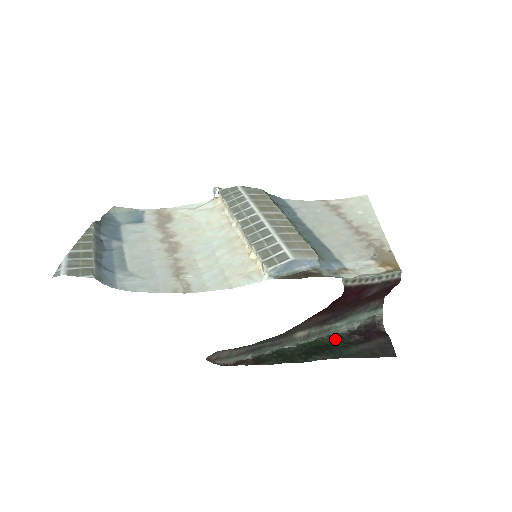
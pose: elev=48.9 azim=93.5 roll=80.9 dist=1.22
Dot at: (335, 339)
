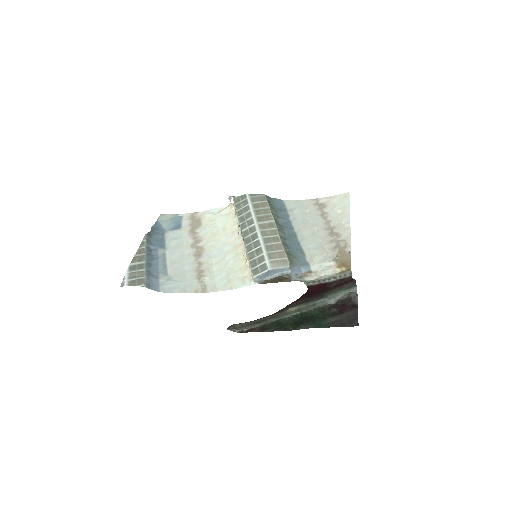
Dot at: (319, 311)
